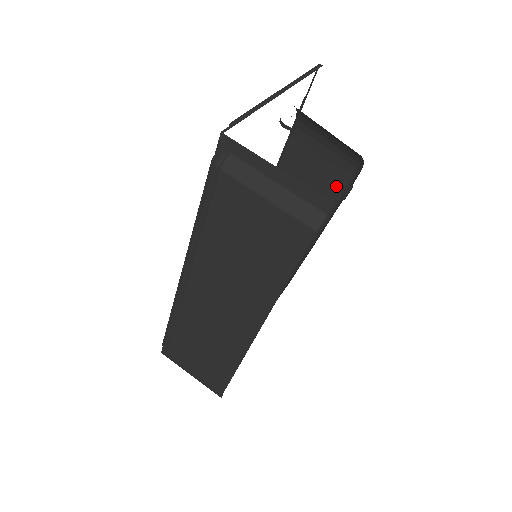
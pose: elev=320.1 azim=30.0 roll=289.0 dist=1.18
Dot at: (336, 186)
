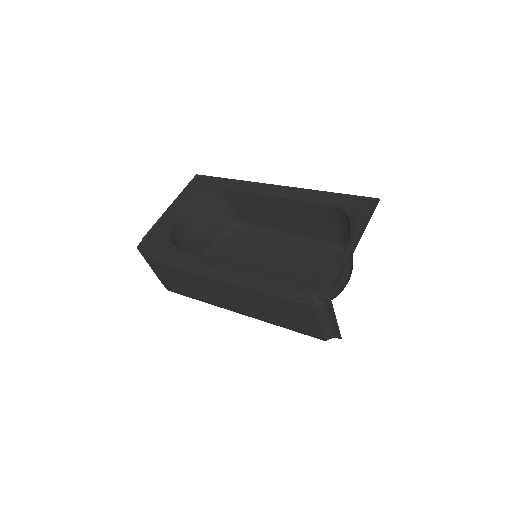
Dot at: (322, 237)
